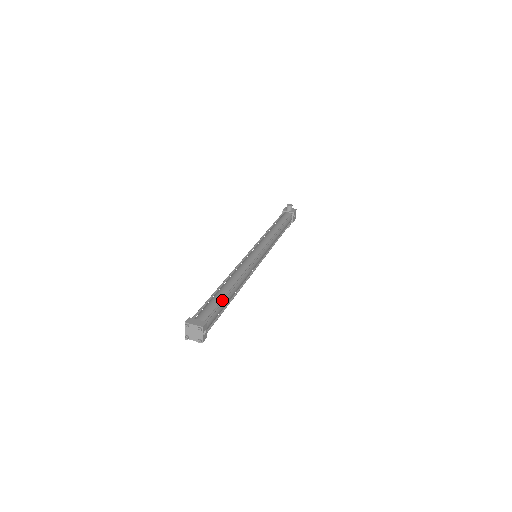
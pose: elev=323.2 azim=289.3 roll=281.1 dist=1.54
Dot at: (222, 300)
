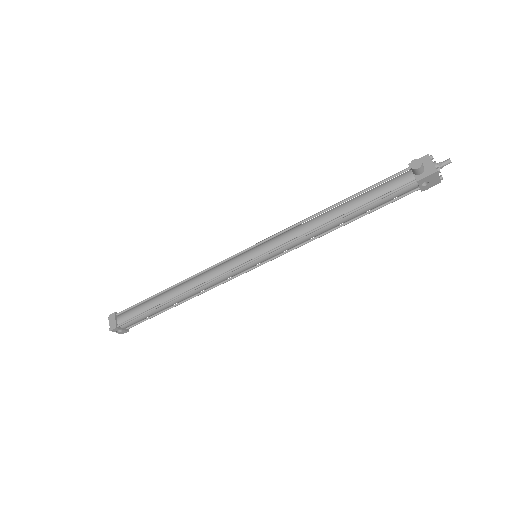
Dot at: (148, 310)
